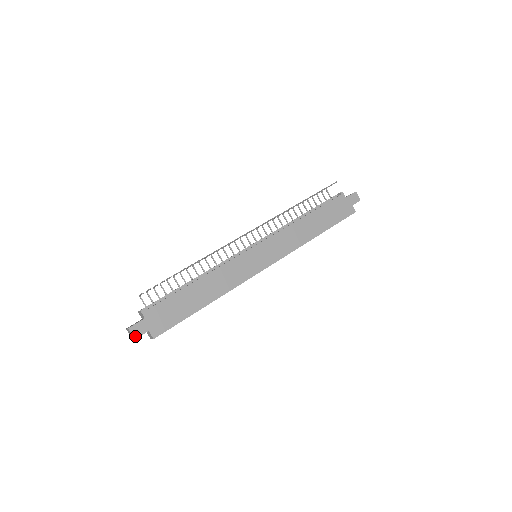
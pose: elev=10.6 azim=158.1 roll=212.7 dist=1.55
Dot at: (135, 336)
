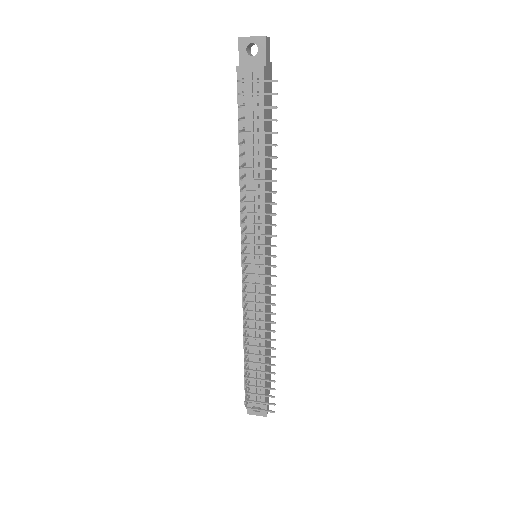
Dot at: occluded
